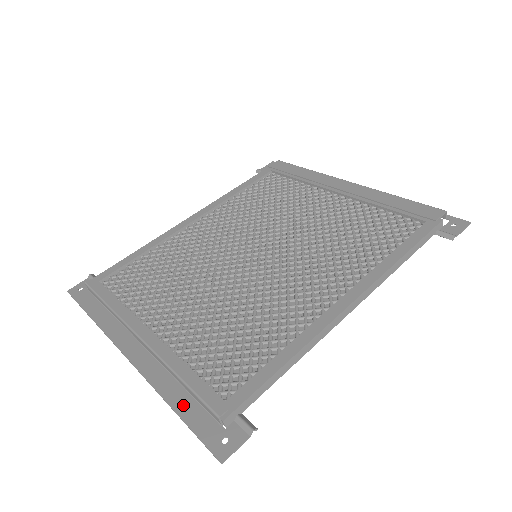
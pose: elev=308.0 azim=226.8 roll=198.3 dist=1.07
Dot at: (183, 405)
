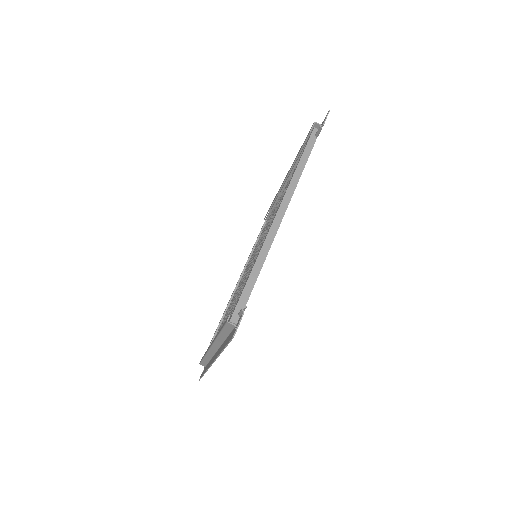
Dot at: (225, 343)
